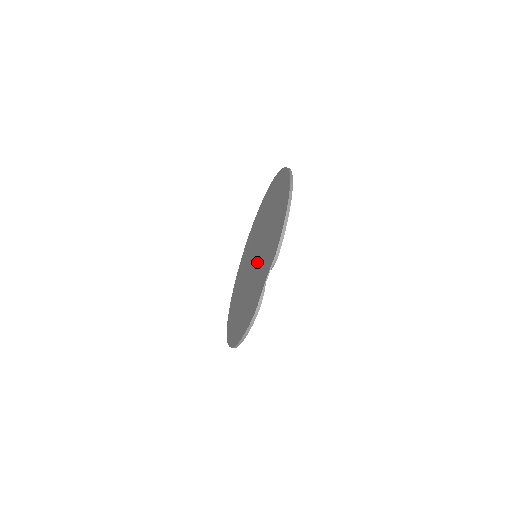
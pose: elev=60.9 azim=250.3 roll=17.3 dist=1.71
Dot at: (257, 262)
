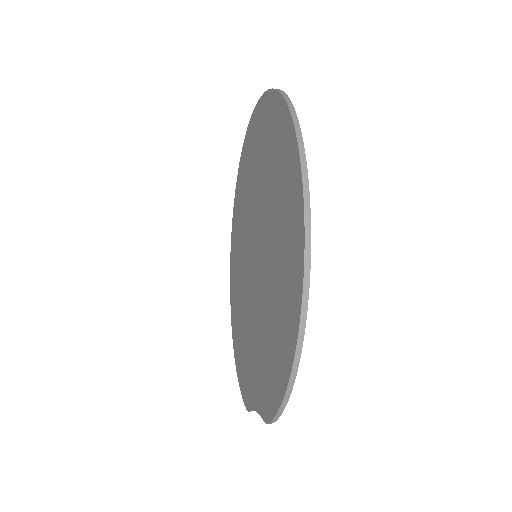
Dot at: (254, 298)
